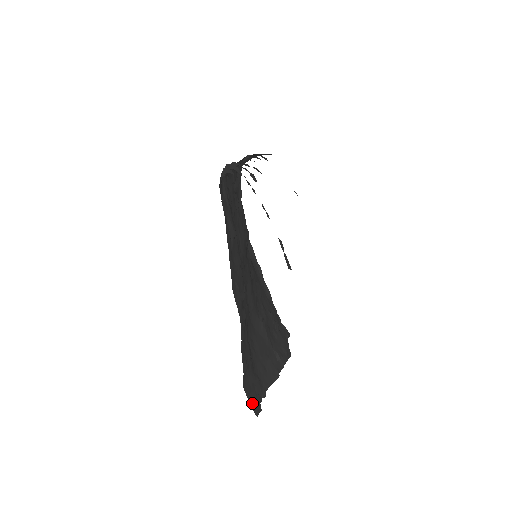
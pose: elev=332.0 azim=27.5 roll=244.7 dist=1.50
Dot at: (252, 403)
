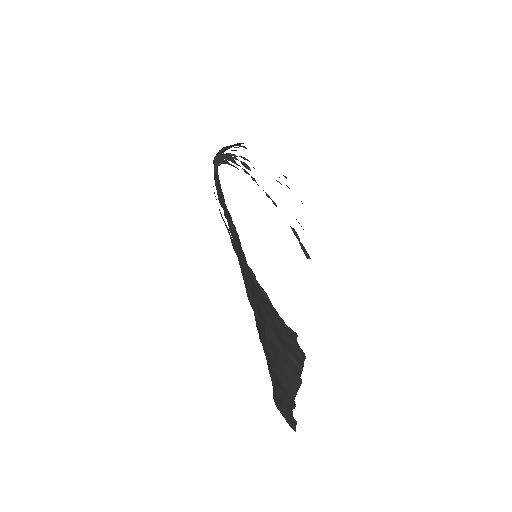
Dot at: (286, 418)
